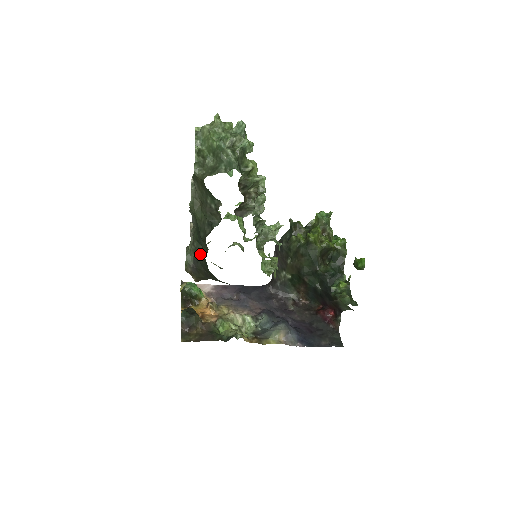
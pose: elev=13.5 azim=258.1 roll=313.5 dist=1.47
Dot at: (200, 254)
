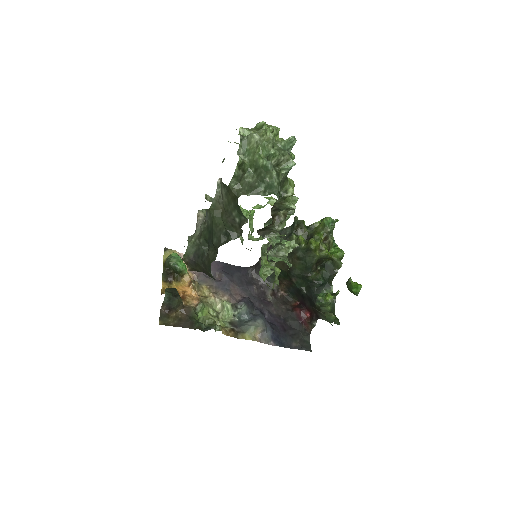
Dot at: (204, 252)
